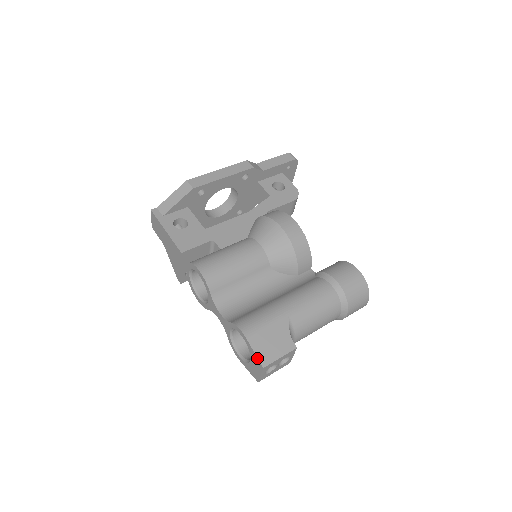
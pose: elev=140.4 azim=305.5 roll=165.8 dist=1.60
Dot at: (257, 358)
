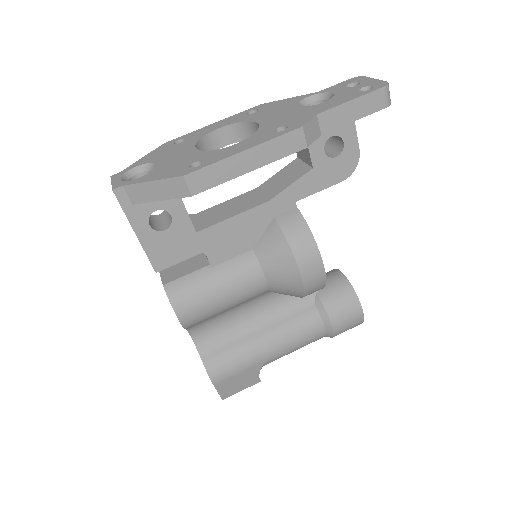
Dot at: occluded
